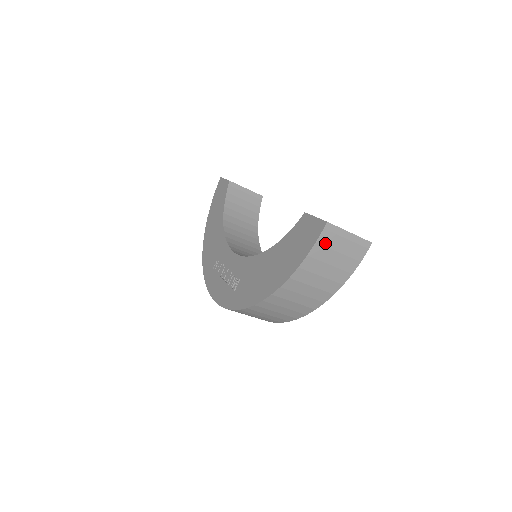
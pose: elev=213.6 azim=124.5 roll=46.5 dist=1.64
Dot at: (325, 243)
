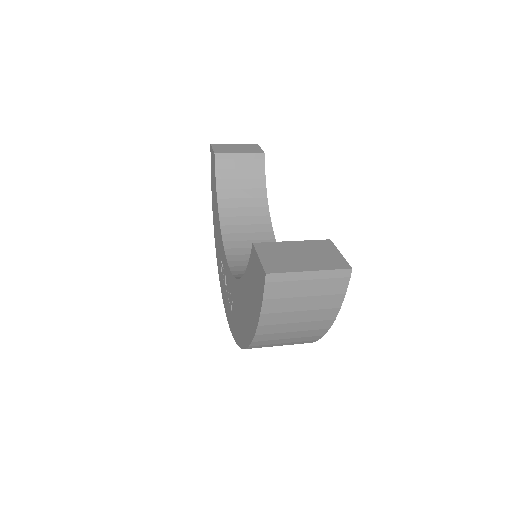
Dot at: (277, 295)
